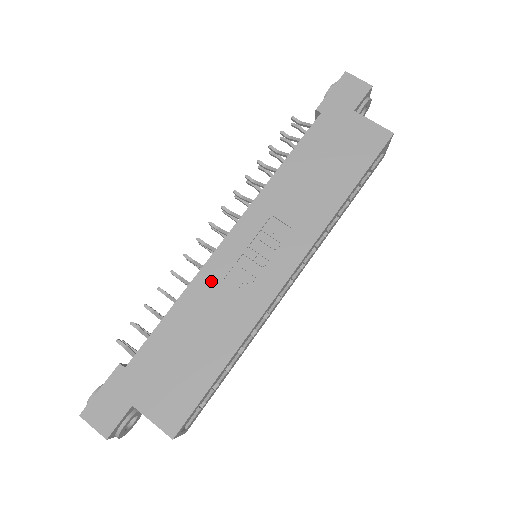
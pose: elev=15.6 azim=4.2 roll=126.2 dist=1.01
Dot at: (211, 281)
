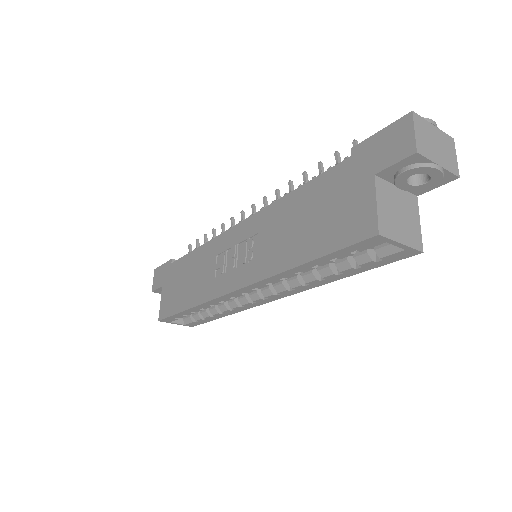
Dot at: (213, 250)
